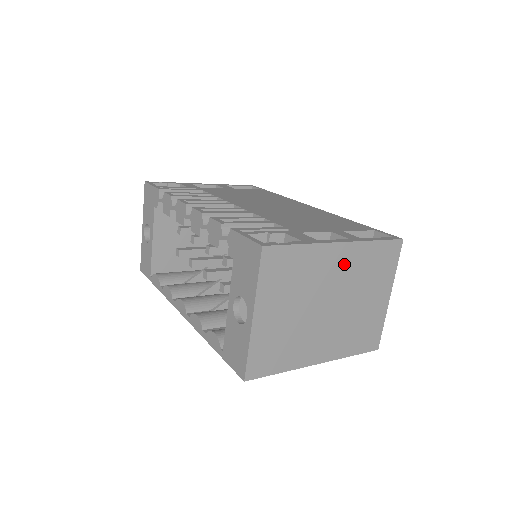
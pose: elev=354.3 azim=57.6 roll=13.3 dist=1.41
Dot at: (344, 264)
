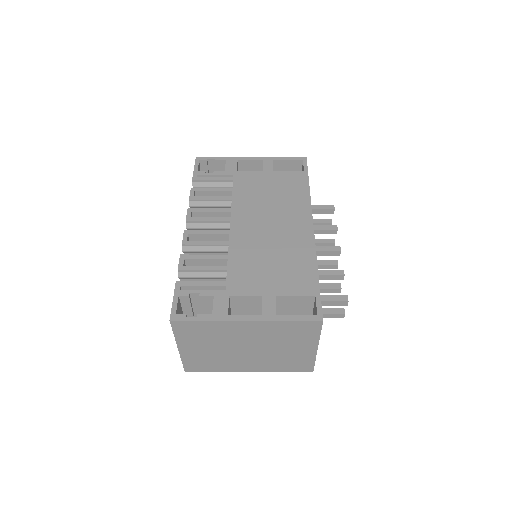
Dot at: (255, 331)
